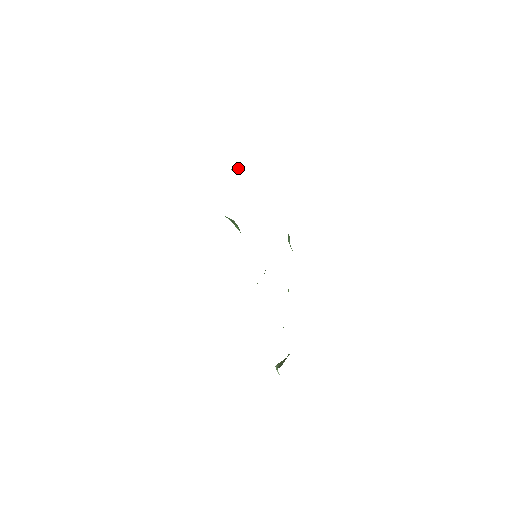
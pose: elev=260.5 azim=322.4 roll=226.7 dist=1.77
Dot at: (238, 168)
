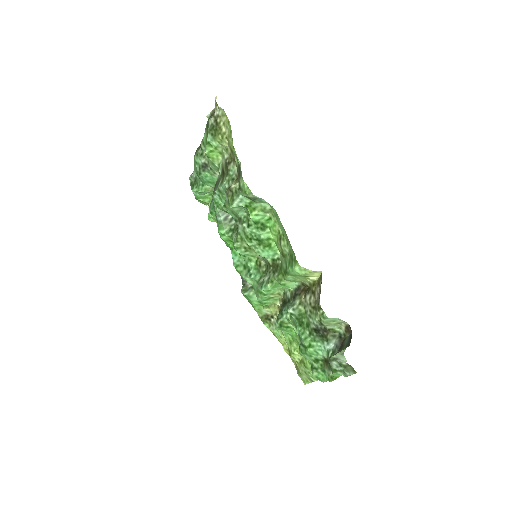
Dot at: occluded
